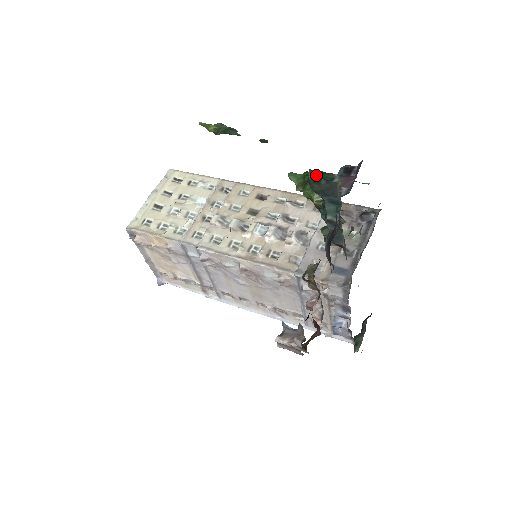
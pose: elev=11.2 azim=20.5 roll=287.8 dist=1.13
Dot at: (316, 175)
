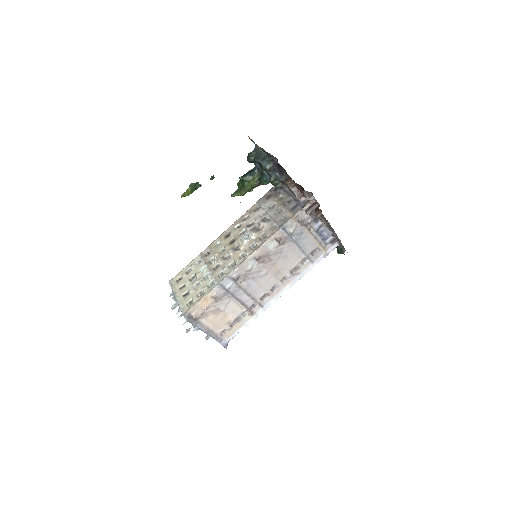
Dot at: (247, 156)
